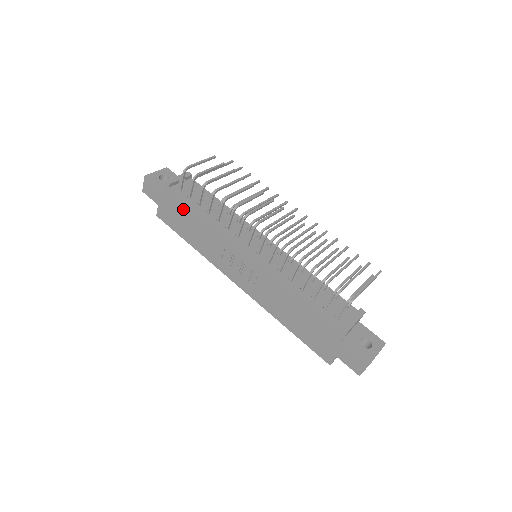
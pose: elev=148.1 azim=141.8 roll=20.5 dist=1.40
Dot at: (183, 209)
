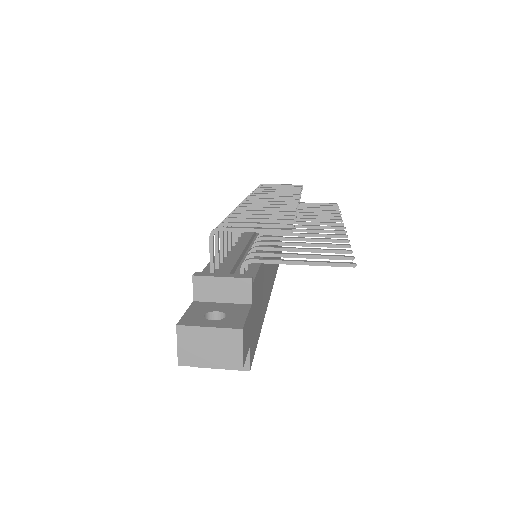
Dot at: occluded
